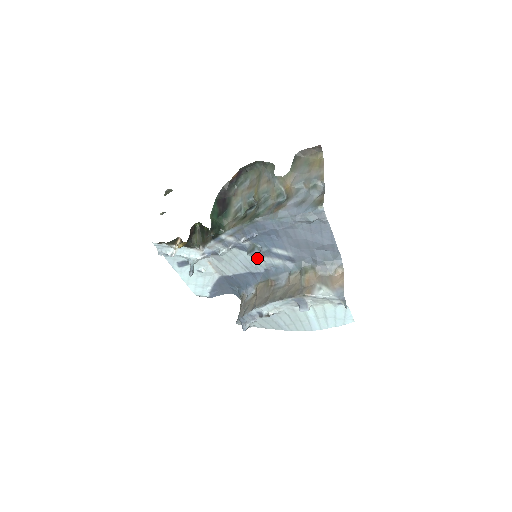
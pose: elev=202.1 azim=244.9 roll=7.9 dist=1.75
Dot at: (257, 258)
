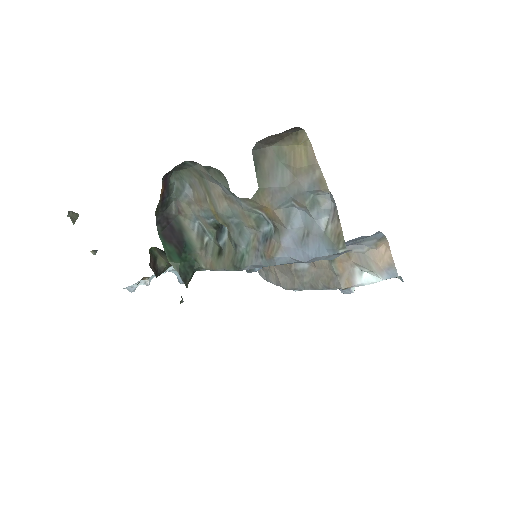
Dot at: occluded
